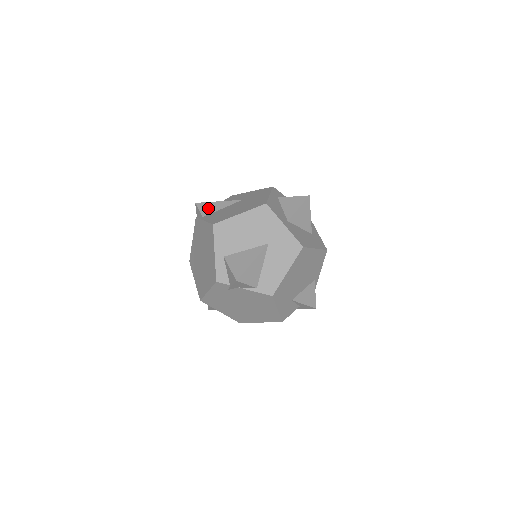
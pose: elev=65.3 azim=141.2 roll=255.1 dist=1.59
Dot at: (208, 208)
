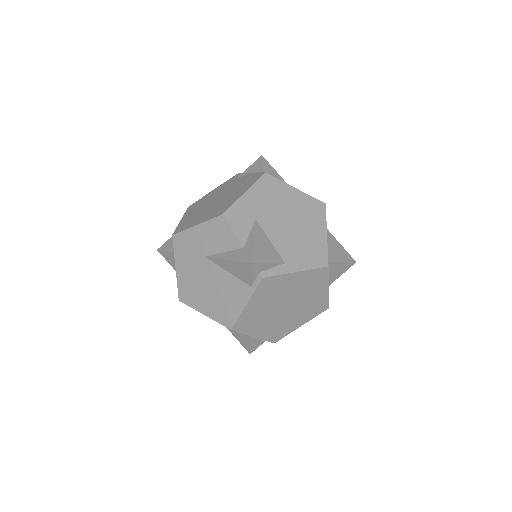
Dot at: occluded
